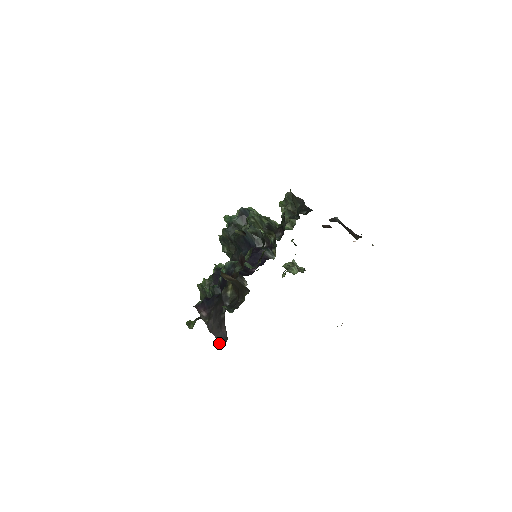
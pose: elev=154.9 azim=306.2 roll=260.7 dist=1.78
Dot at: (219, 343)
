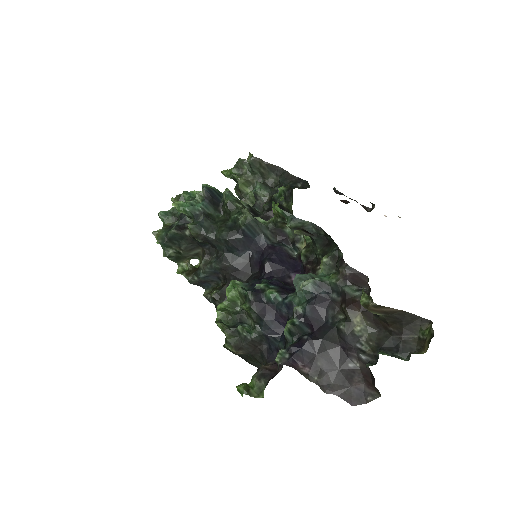
Dot at: (350, 404)
